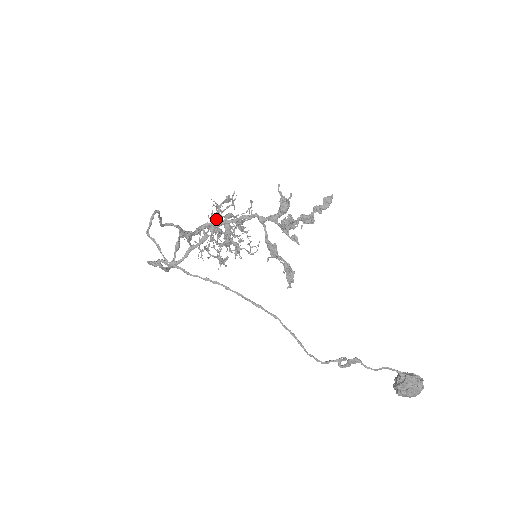
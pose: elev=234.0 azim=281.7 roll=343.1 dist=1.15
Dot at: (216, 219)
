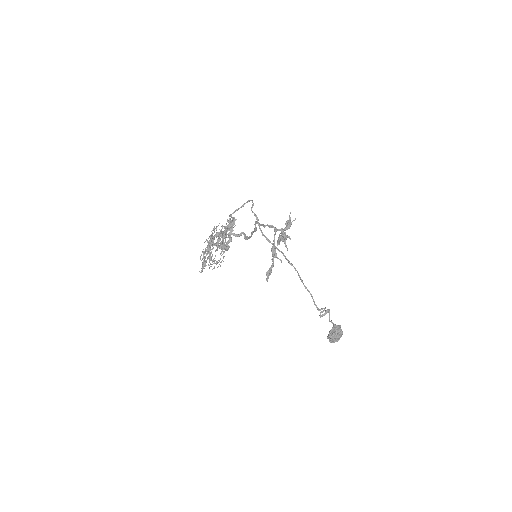
Dot at: (218, 232)
